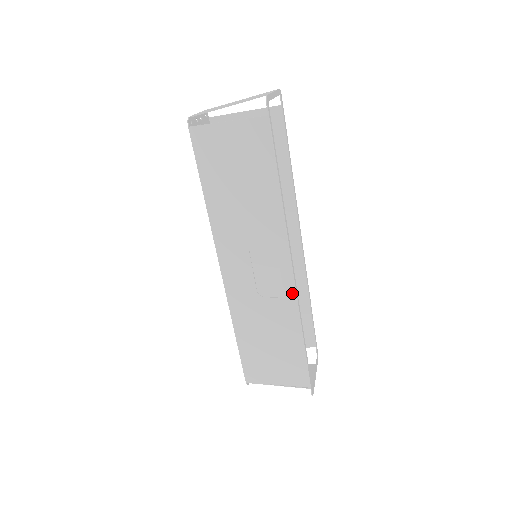
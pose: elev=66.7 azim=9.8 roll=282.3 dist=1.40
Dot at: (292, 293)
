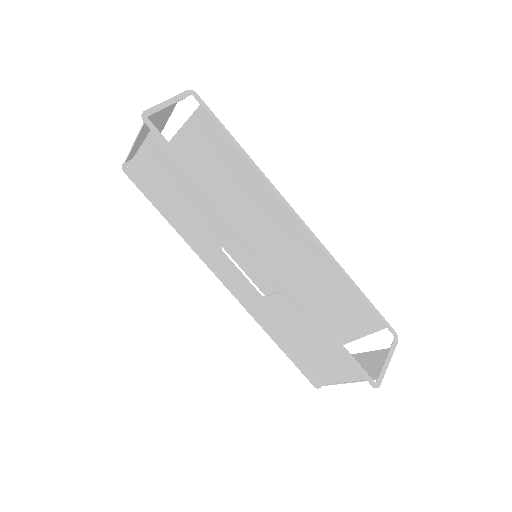
Dot at: (281, 284)
